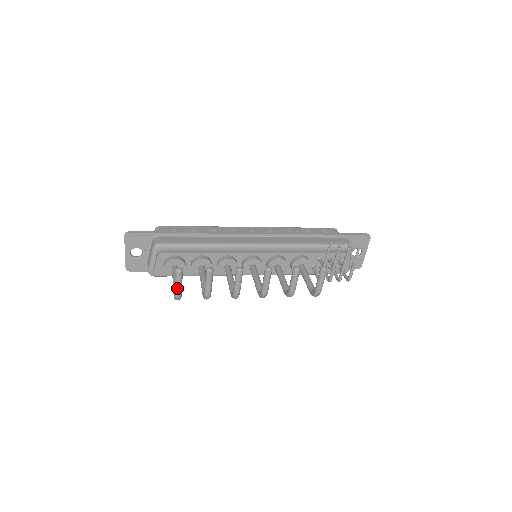
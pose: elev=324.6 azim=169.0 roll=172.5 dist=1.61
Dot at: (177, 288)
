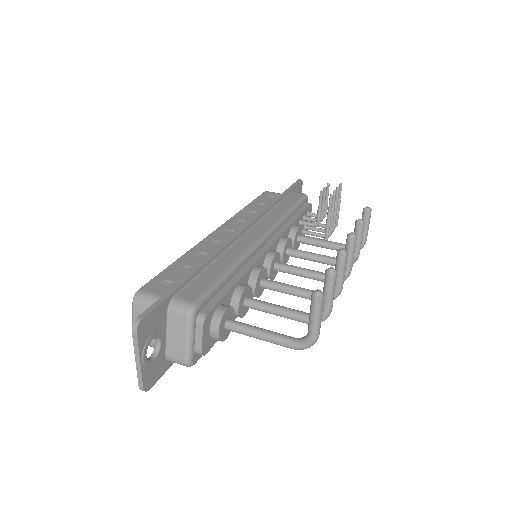
Dot at: (319, 324)
